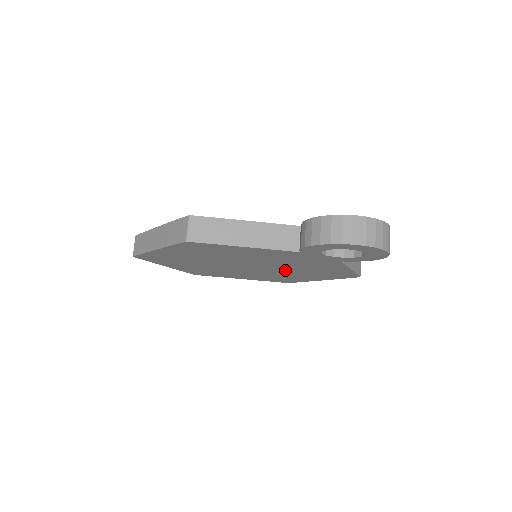
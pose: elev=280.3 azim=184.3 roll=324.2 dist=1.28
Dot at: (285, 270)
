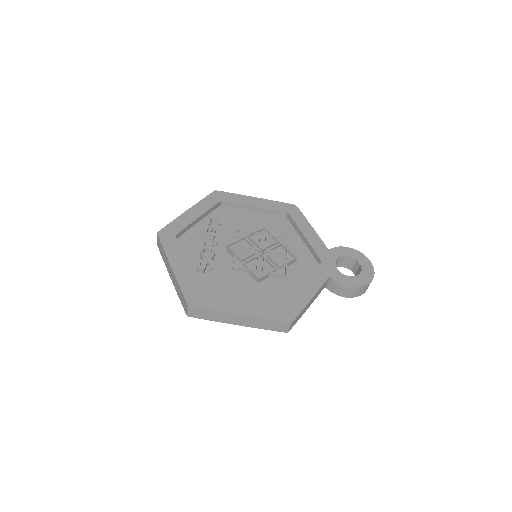
Dot at: occluded
